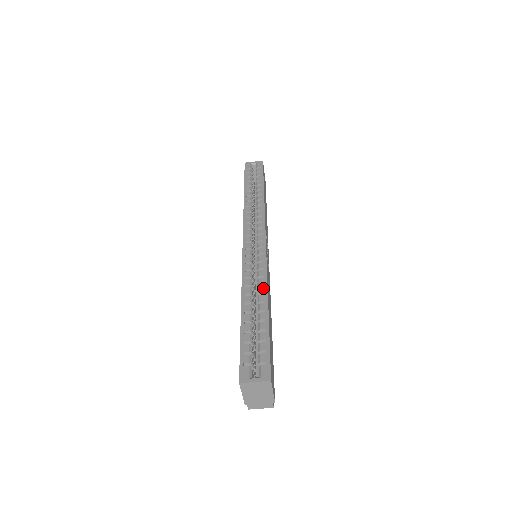
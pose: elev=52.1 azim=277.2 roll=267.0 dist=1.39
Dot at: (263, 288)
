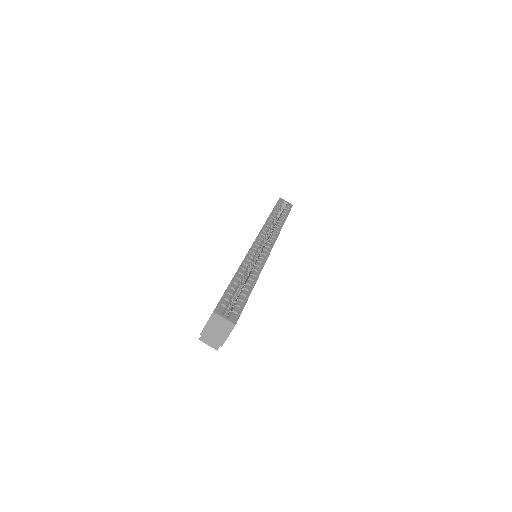
Dot at: (257, 273)
